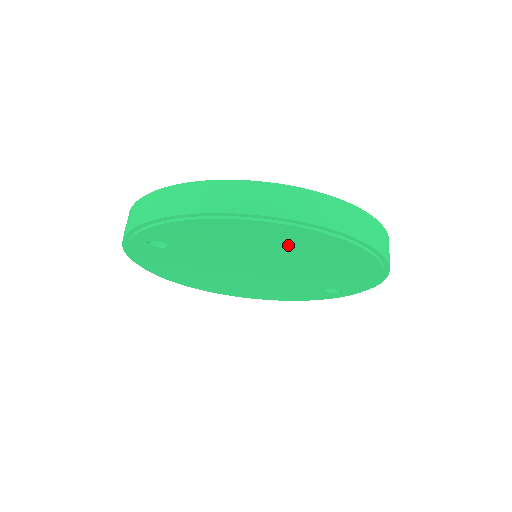
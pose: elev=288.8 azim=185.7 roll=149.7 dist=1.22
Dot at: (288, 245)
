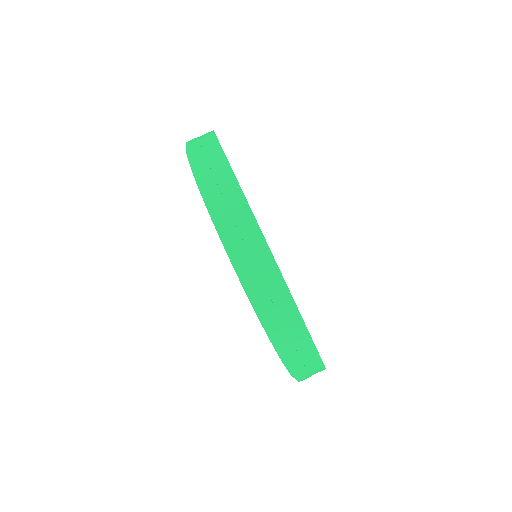
Dot at: occluded
